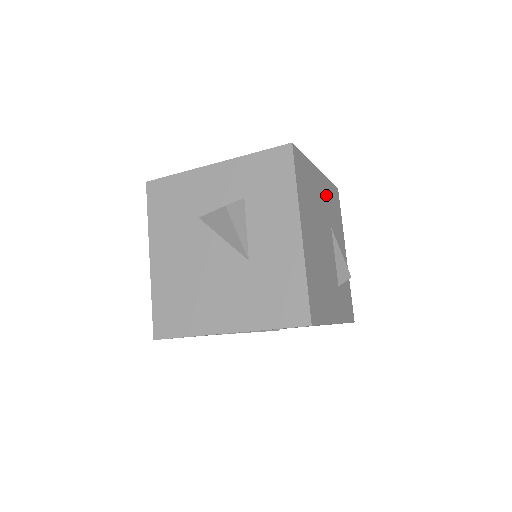
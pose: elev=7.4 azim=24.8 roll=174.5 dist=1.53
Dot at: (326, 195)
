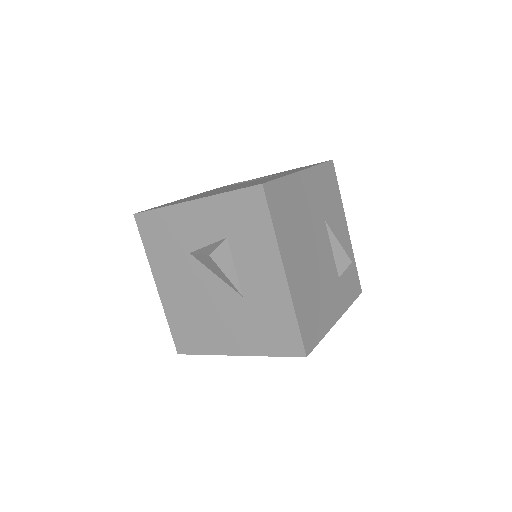
Dot at: (316, 189)
